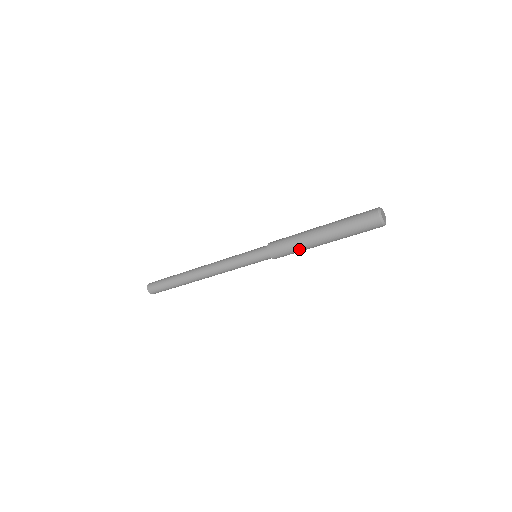
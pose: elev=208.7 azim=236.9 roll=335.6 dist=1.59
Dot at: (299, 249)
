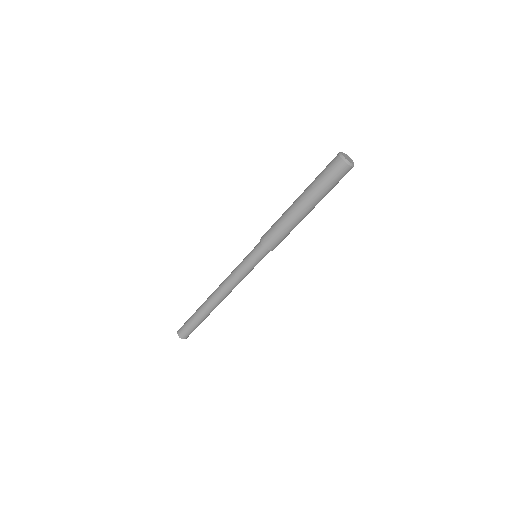
Dot at: (281, 221)
